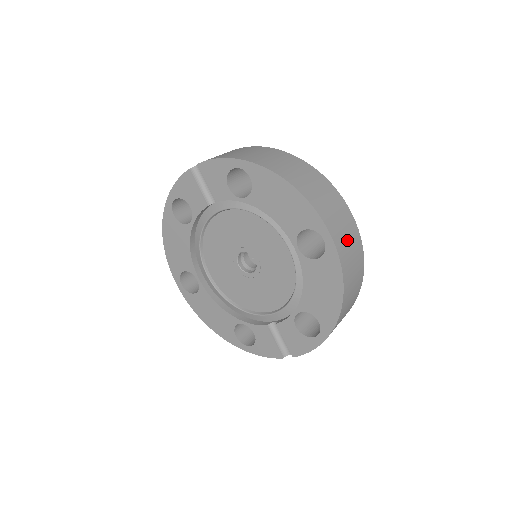
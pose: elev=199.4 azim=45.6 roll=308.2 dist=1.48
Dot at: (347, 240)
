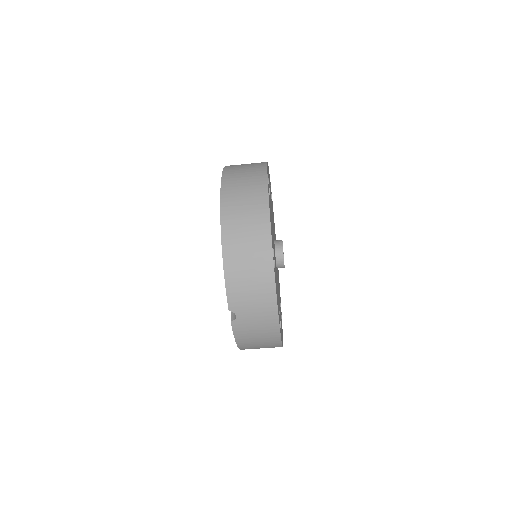
Dot at: (243, 176)
